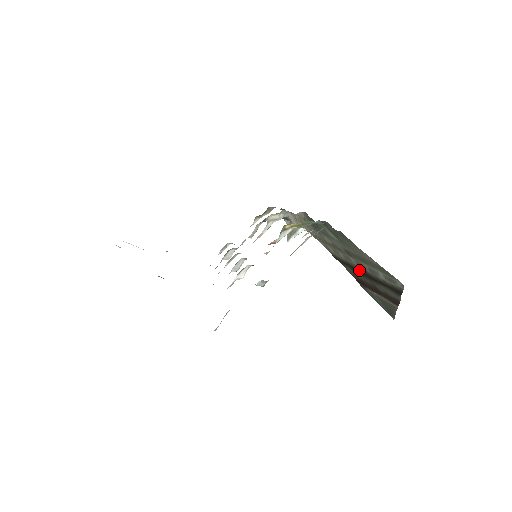
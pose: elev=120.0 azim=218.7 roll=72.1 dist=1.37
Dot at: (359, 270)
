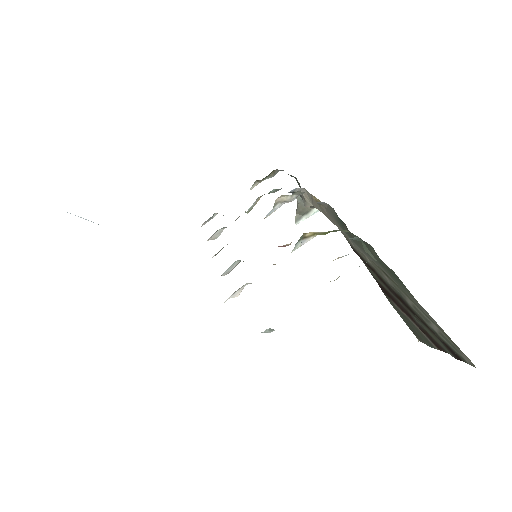
Dot at: (392, 290)
